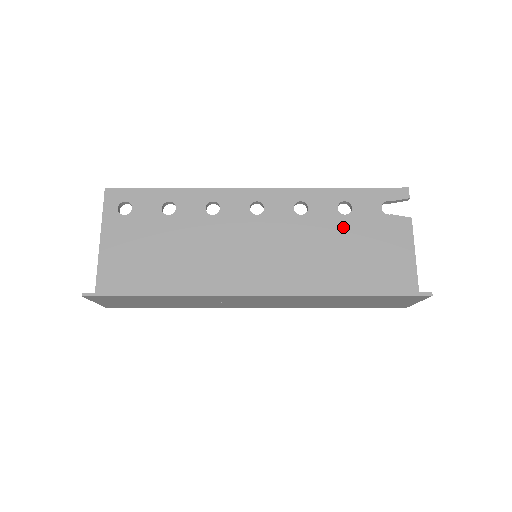
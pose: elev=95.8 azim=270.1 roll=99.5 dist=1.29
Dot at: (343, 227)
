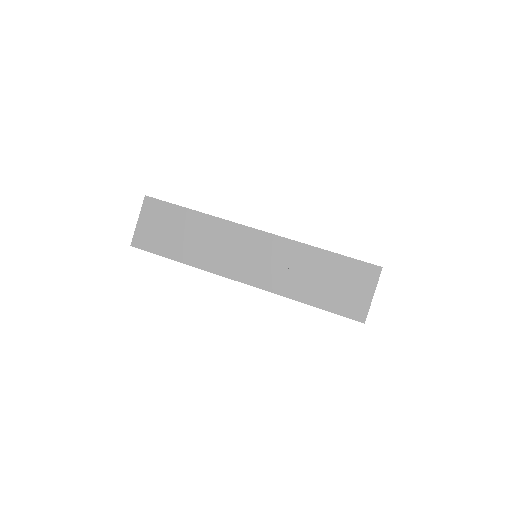
Dot at: occluded
